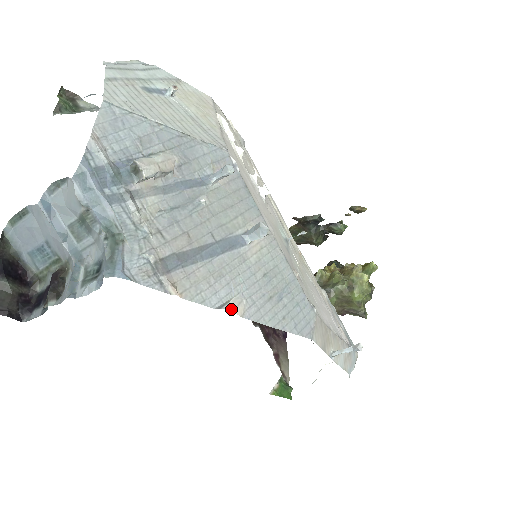
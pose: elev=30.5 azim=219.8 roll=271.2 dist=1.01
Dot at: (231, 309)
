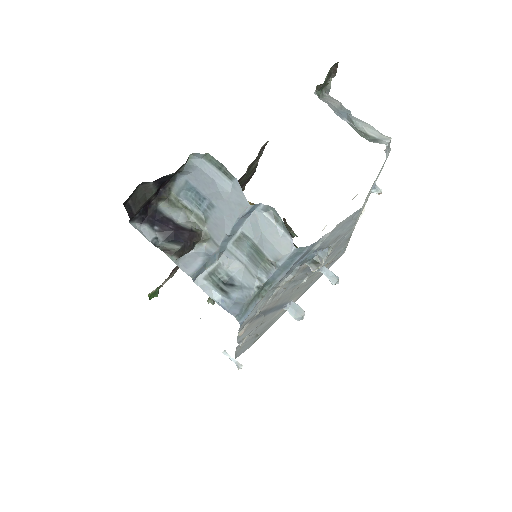
Dot at: occluded
